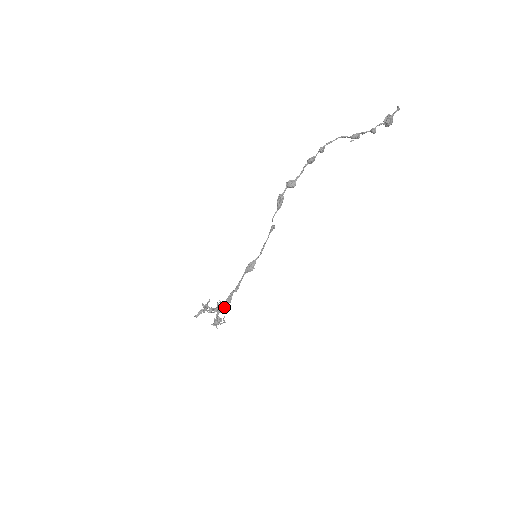
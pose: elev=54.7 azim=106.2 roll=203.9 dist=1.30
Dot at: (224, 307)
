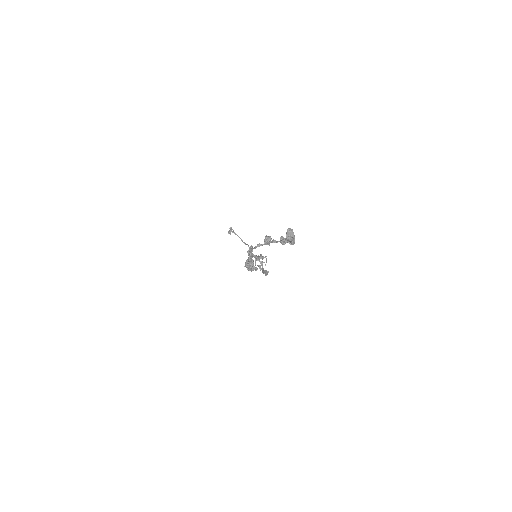
Dot at: occluded
